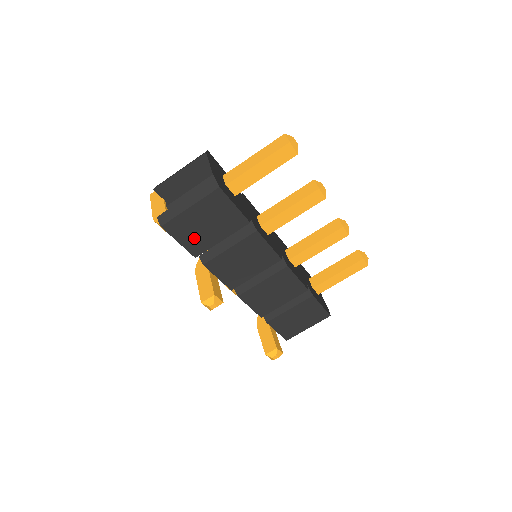
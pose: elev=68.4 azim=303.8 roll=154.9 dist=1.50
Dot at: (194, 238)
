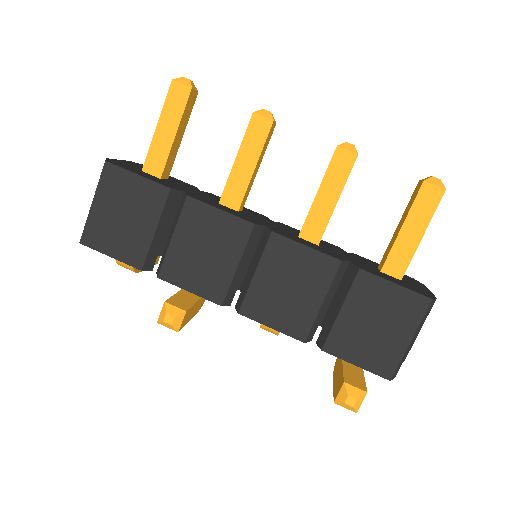
Dot at: (122, 242)
